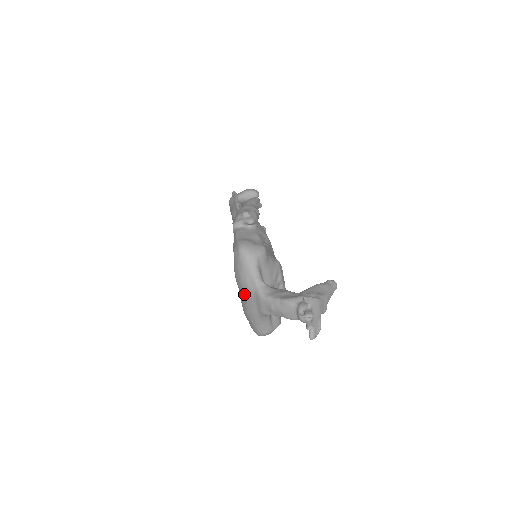
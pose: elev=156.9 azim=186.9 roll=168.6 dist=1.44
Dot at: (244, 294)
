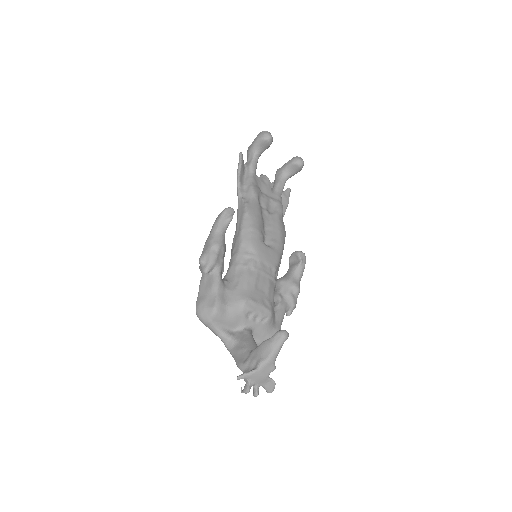
Dot at: occluded
